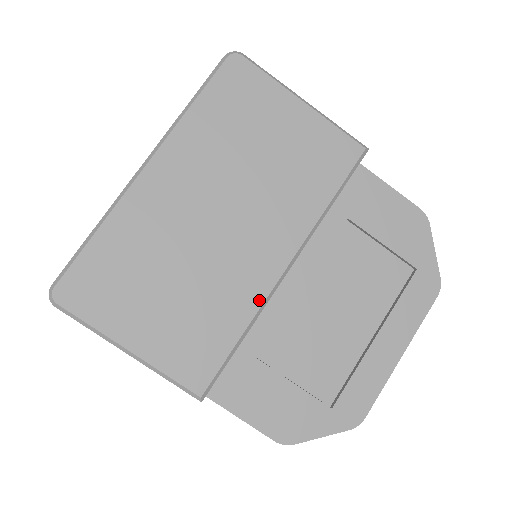
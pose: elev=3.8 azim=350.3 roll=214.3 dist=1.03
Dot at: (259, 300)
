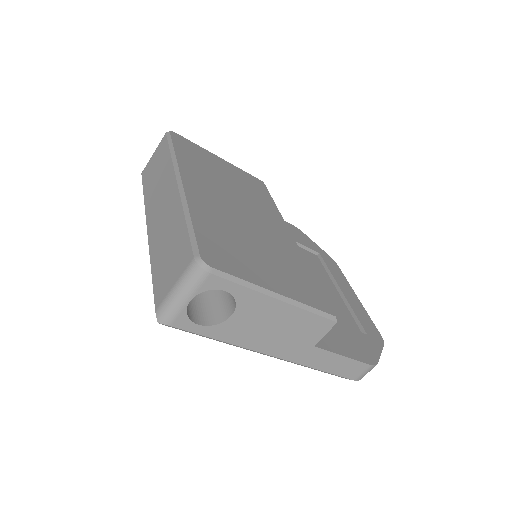
Dot at: (300, 254)
